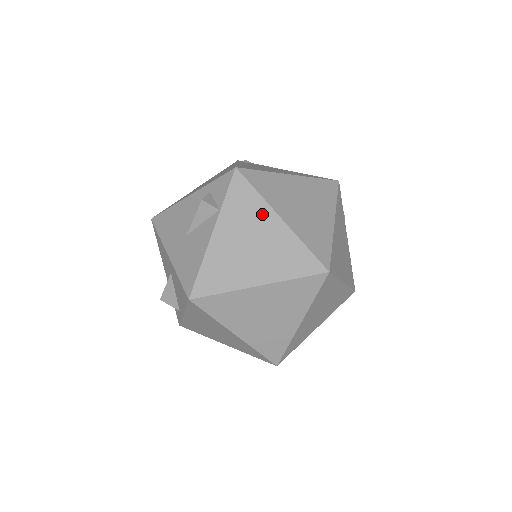
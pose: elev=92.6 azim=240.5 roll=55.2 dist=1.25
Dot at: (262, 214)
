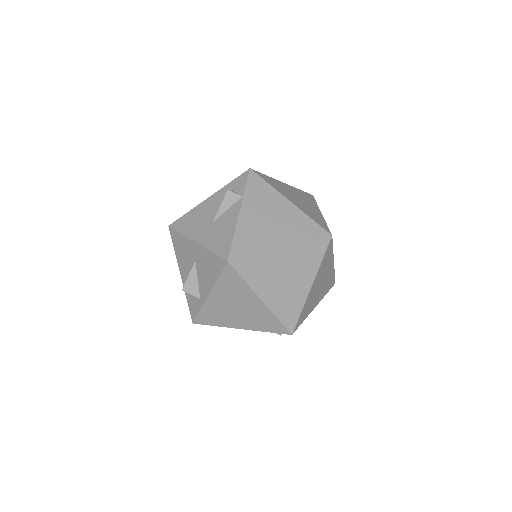
Dot at: (275, 198)
